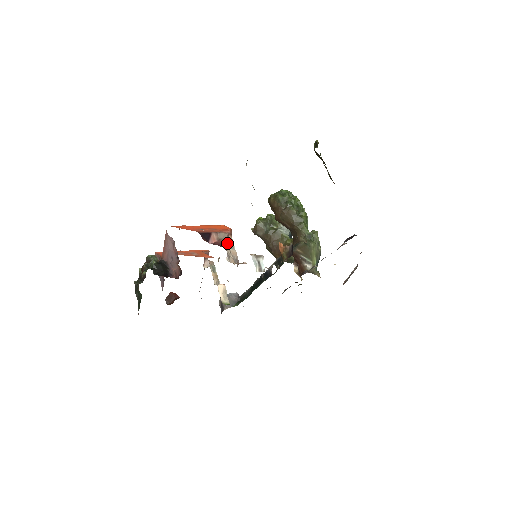
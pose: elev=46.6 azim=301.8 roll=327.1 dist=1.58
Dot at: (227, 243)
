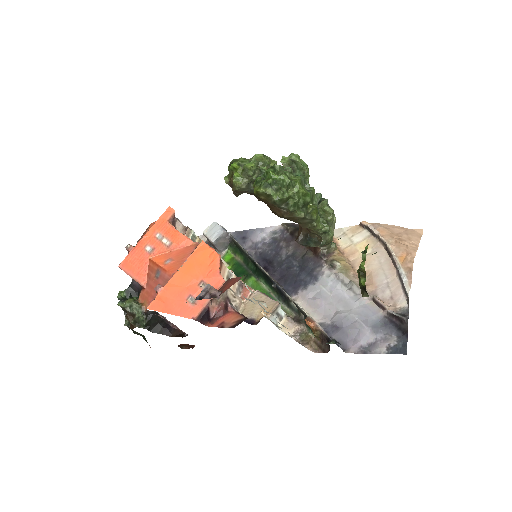
Dot at: (227, 293)
